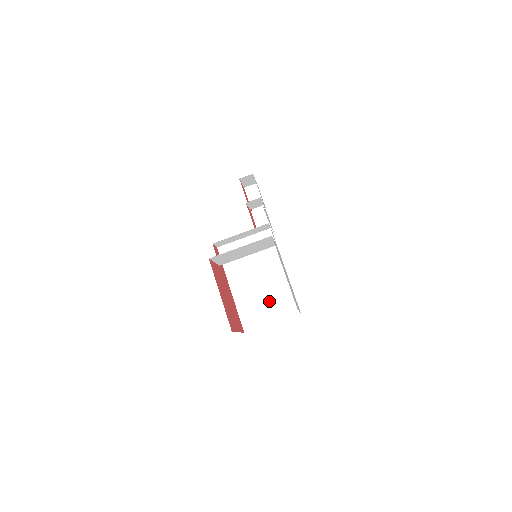
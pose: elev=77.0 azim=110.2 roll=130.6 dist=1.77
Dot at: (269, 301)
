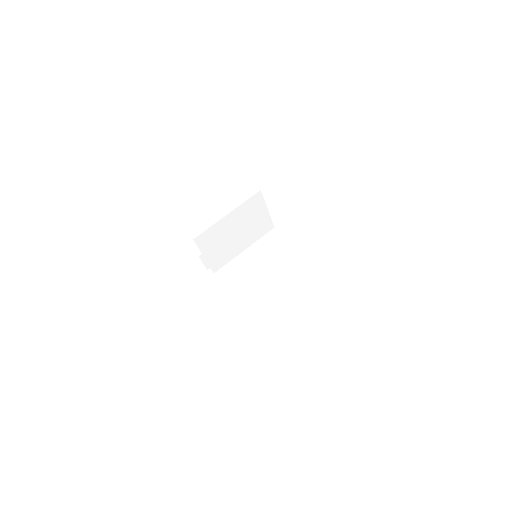
Dot at: (291, 297)
